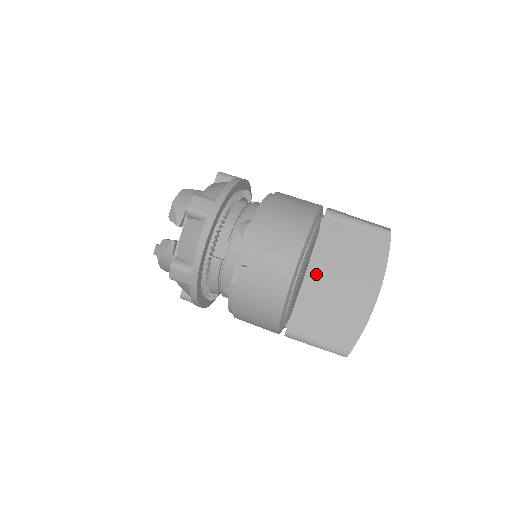
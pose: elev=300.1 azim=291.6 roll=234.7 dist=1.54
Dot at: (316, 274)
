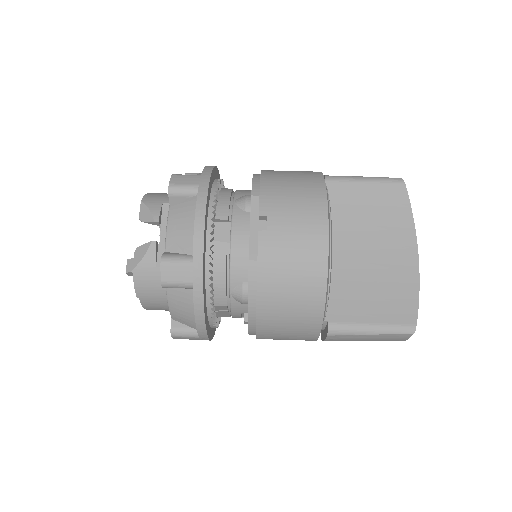
Dot at: (339, 247)
